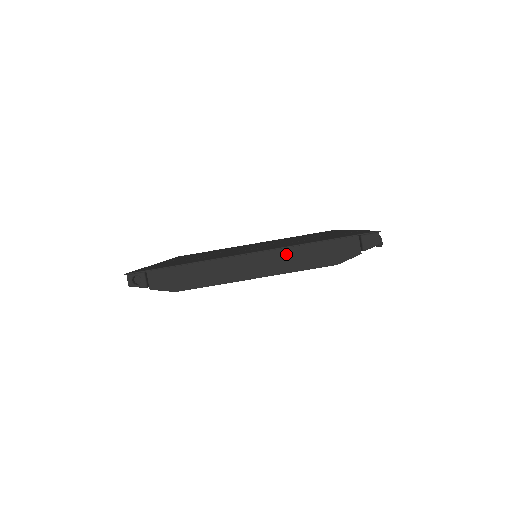
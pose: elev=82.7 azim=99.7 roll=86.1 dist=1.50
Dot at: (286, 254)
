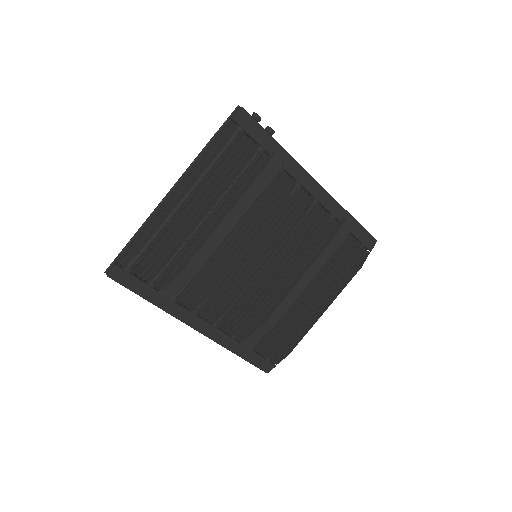
Dot at: (191, 170)
